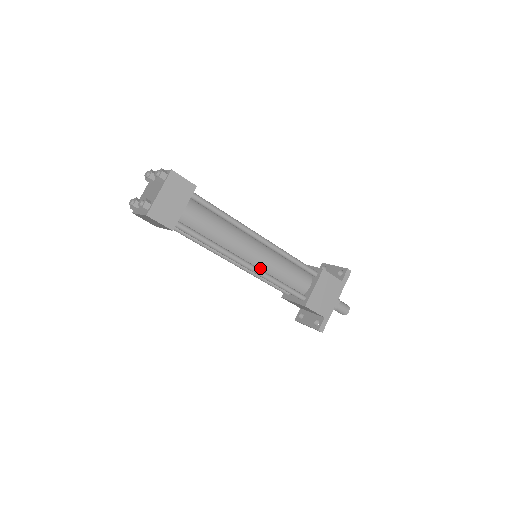
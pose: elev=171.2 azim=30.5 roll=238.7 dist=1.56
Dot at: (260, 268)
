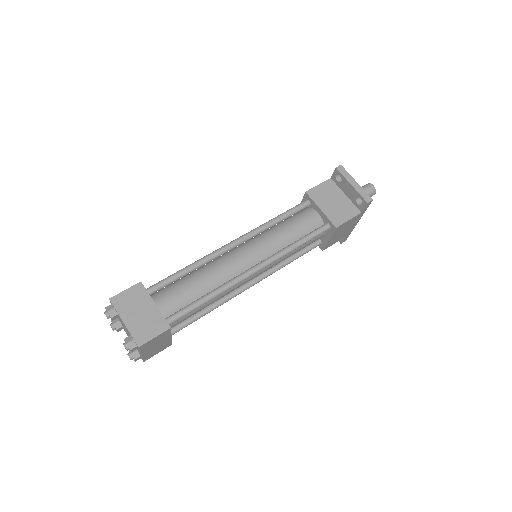
Dot at: occluded
